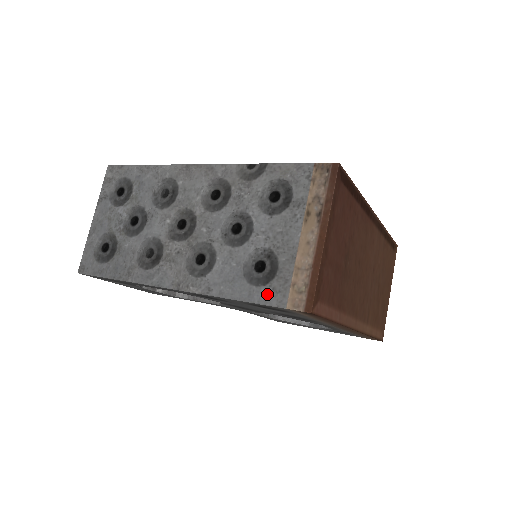
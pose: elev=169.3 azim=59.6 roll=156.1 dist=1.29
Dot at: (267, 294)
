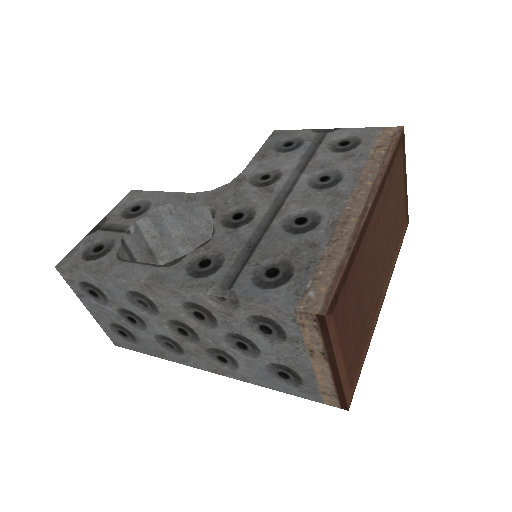
Dot at: (301, 393)
